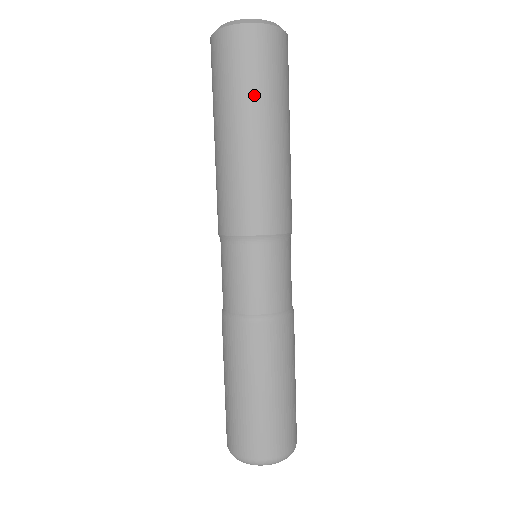
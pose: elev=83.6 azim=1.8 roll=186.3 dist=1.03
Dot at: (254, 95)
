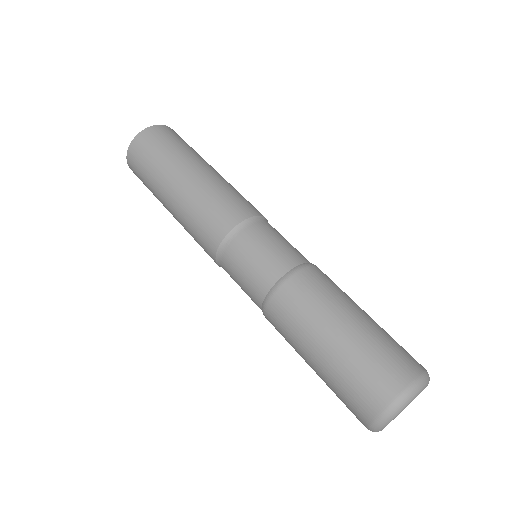
Dot at: (173, 156)
